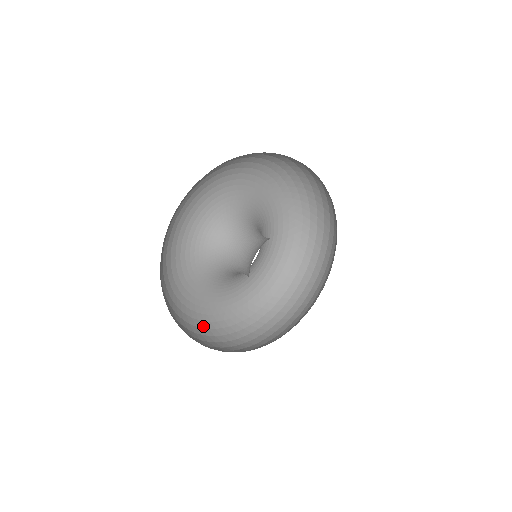
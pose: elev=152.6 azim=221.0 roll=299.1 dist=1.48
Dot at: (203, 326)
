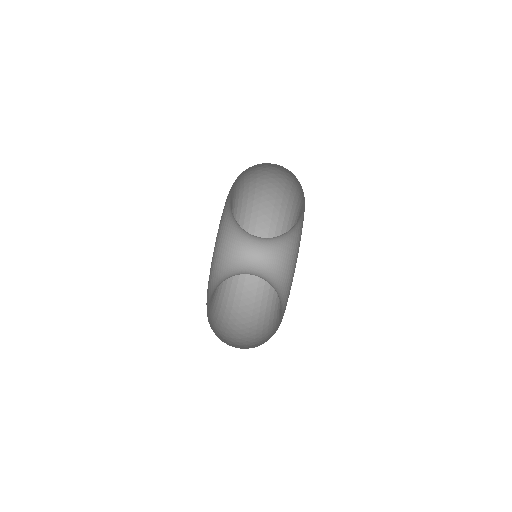
Dot at: (223, 310)
